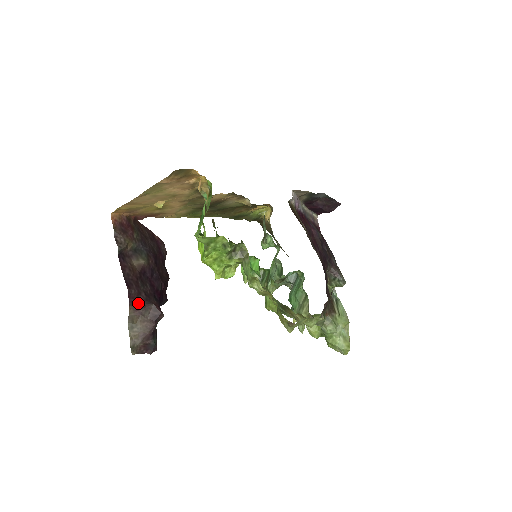
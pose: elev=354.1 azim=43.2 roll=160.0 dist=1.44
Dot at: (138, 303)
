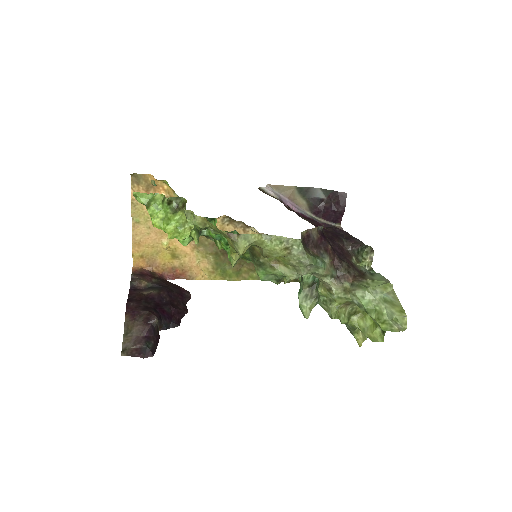
Dot at: (134, 312)
